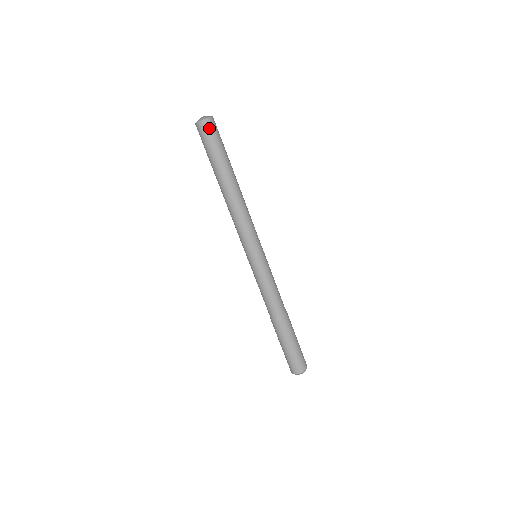
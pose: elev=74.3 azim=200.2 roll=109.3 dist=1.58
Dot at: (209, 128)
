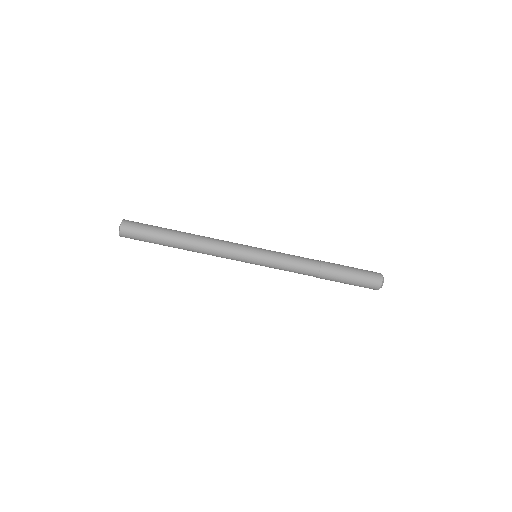
Dot at: (129, 230)
